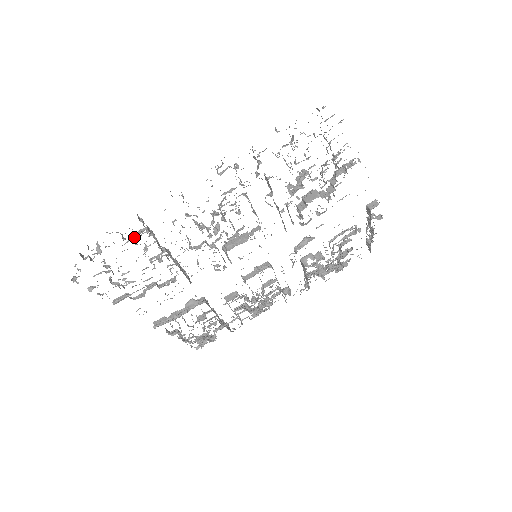
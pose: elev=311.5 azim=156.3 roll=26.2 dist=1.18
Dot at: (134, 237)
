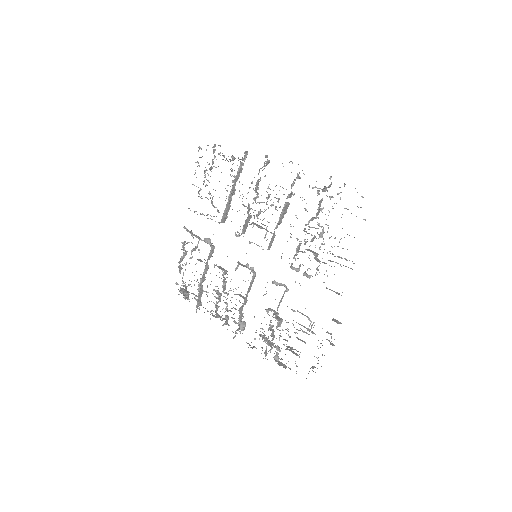
Dot at: occluded
